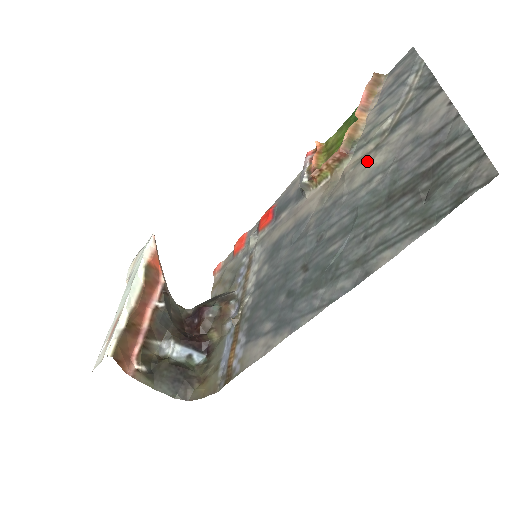
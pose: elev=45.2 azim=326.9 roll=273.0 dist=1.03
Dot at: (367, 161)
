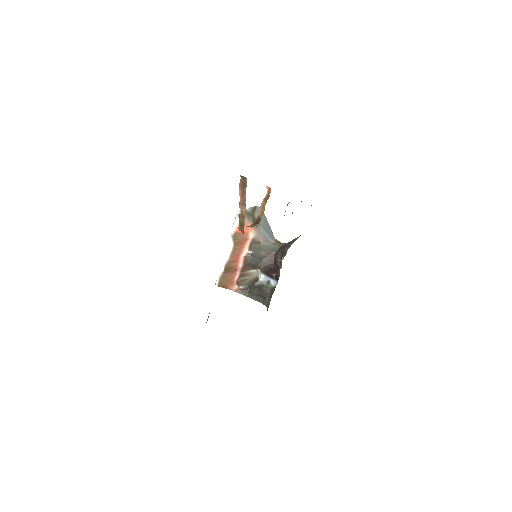
Dot at: occluded
